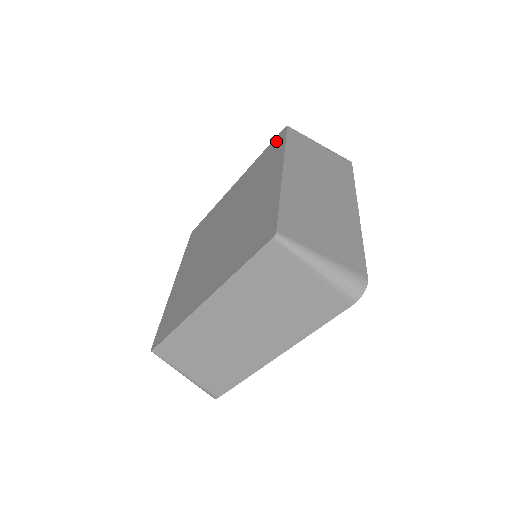
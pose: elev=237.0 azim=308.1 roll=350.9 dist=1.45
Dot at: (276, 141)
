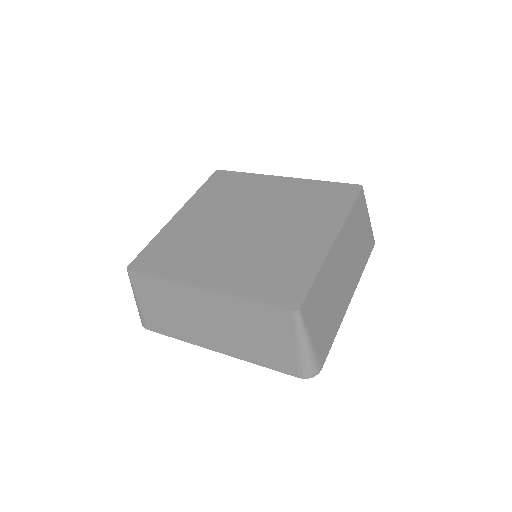
Dot at: (345, 190)
